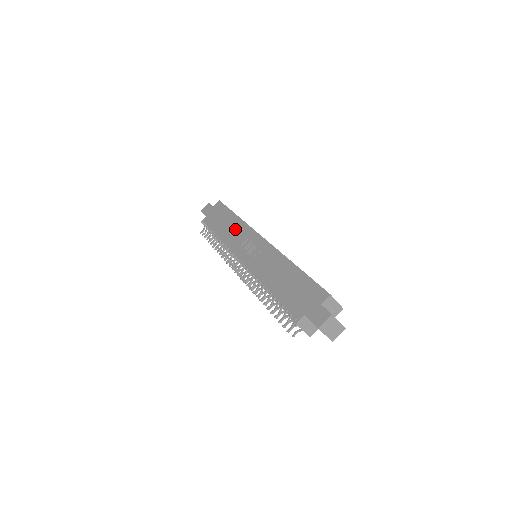
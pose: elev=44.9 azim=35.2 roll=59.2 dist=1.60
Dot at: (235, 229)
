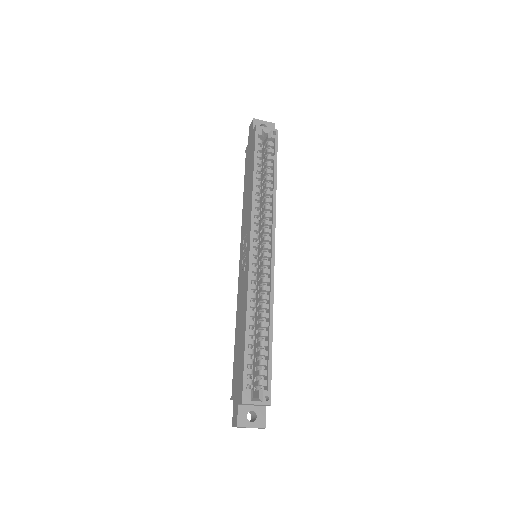
Dot at: (247, 203)
